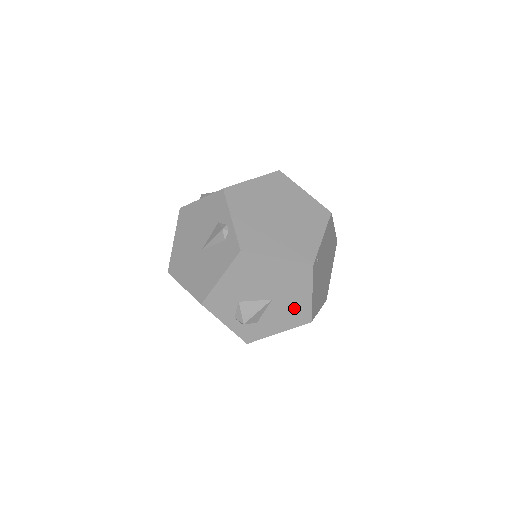
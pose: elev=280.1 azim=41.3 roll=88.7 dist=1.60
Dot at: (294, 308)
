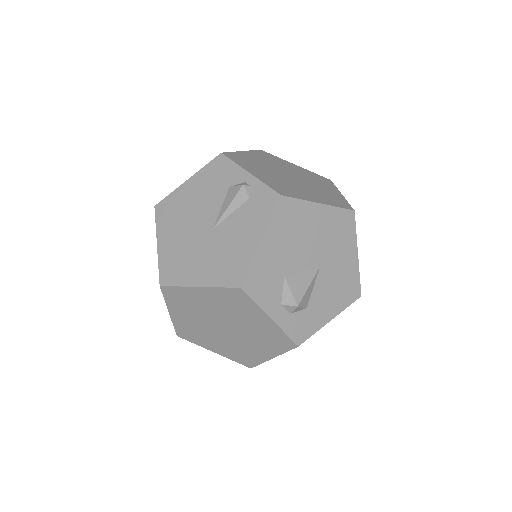
Dot at: (342, 277)
